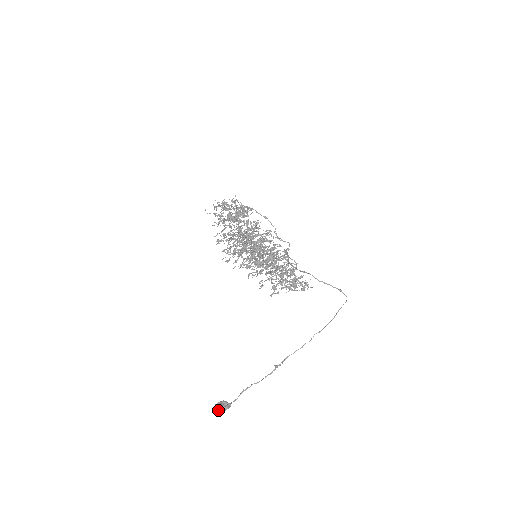
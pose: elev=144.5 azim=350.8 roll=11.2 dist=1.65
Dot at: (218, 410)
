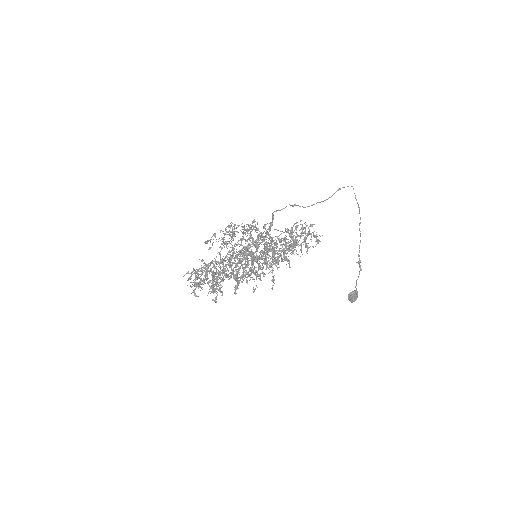
Dot at: occluded
